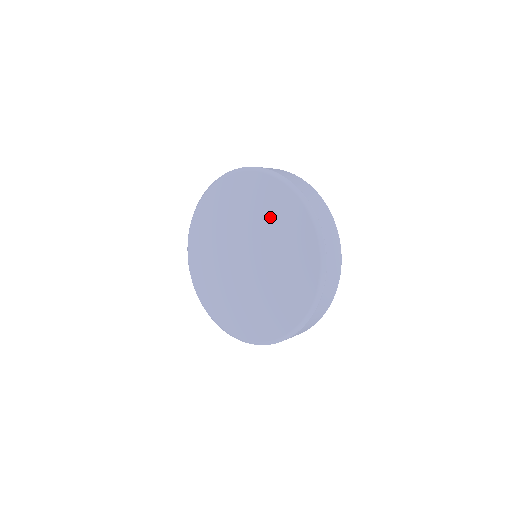
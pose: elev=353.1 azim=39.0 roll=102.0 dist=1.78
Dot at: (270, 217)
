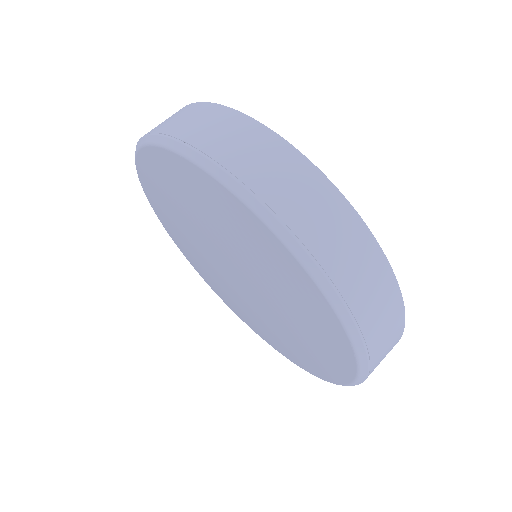
Dot at: (301, 330)
